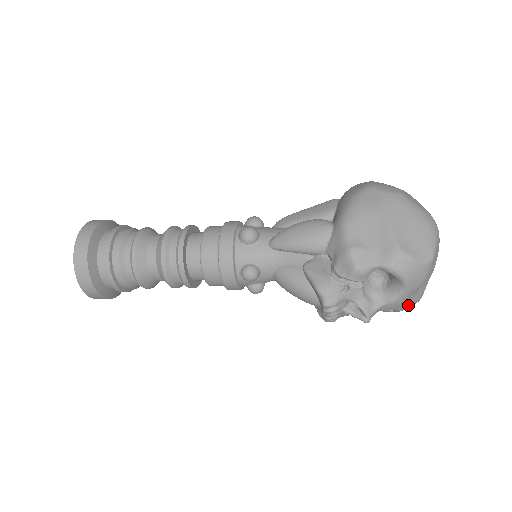
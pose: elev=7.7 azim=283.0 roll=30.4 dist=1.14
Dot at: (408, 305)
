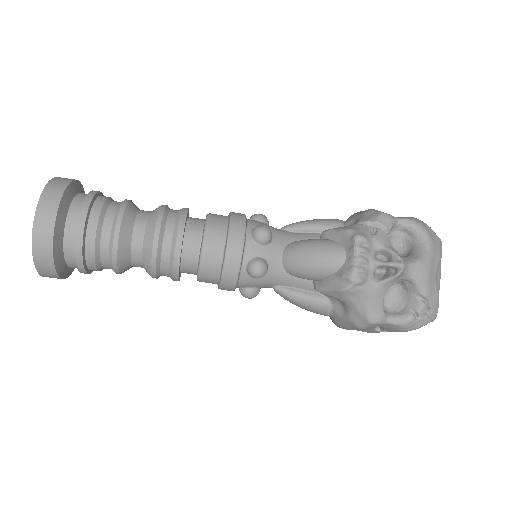
Dot at: (432, 290)
